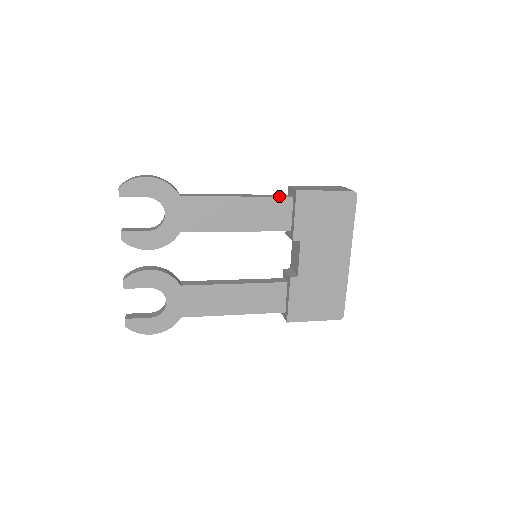
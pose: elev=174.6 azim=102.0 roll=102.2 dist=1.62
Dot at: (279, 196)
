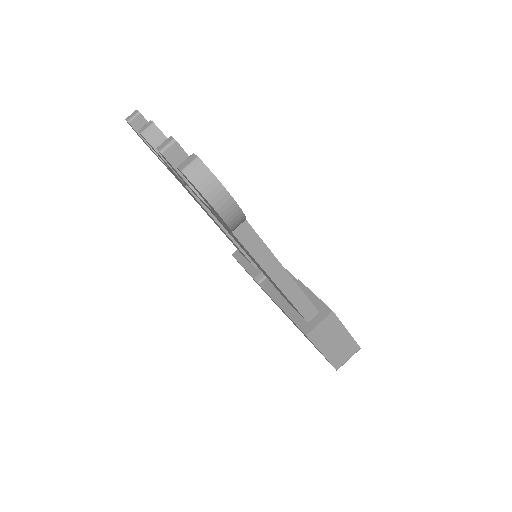
Dot at: occluded
